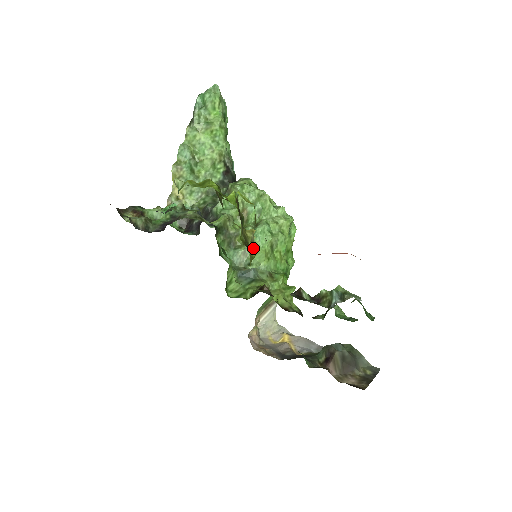
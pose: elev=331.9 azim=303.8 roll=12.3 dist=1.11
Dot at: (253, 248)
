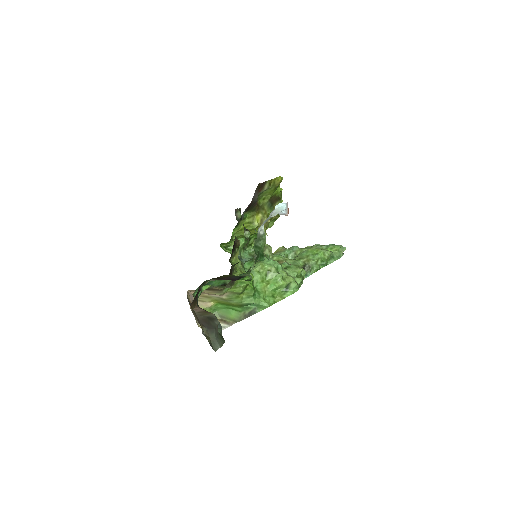
Dot at: (259, 224)
